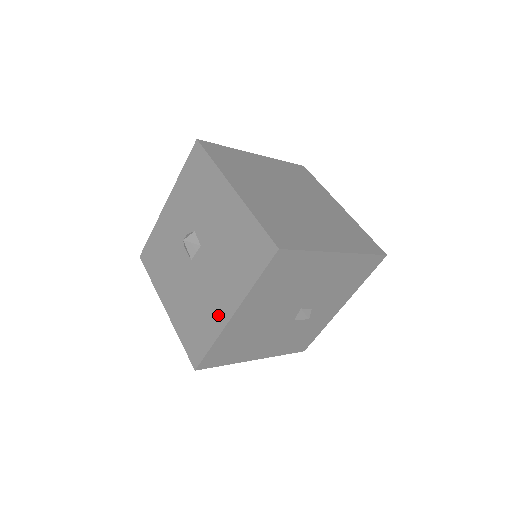
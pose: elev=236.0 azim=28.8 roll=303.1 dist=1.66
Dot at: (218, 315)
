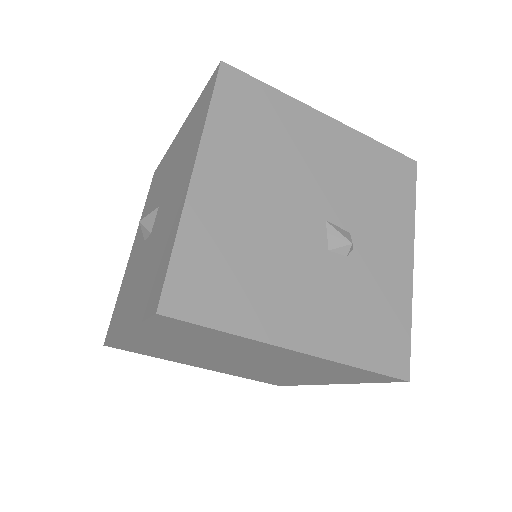
Dot at: (178, 205)
